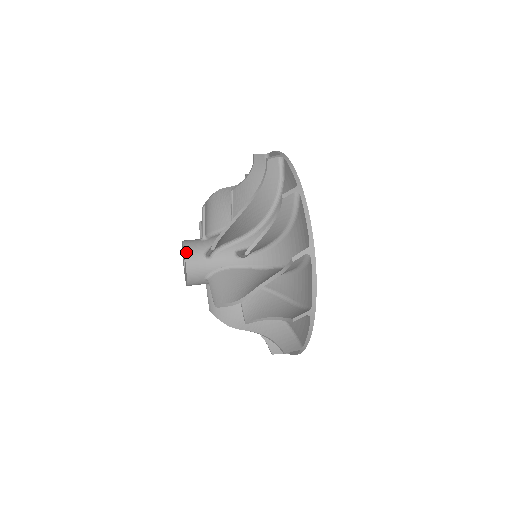
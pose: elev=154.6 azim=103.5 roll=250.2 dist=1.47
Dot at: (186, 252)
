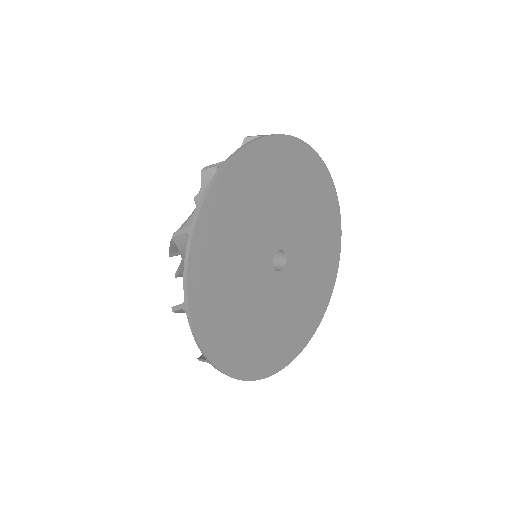
Dot at: occluded
